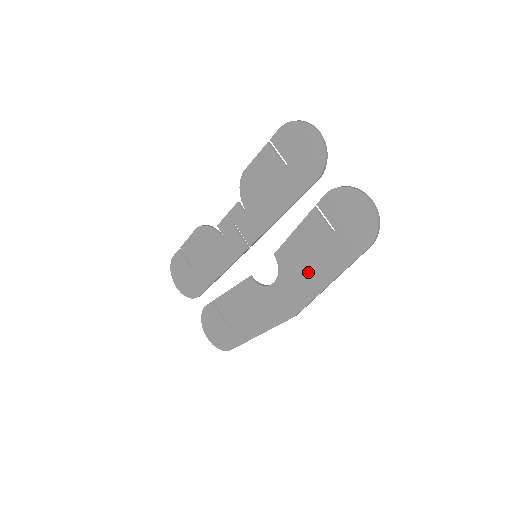
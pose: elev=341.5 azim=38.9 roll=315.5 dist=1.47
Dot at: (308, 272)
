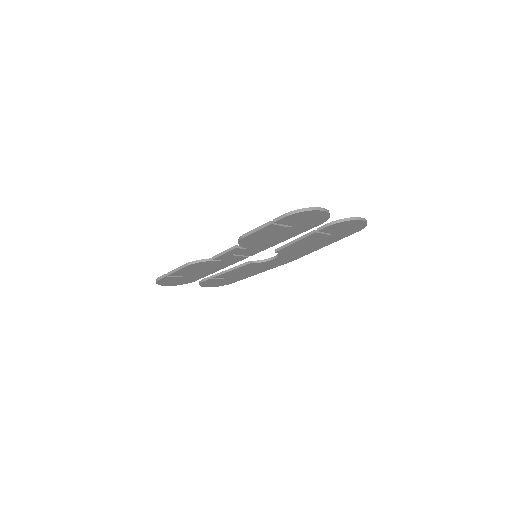
Dot at: (306, 249)
